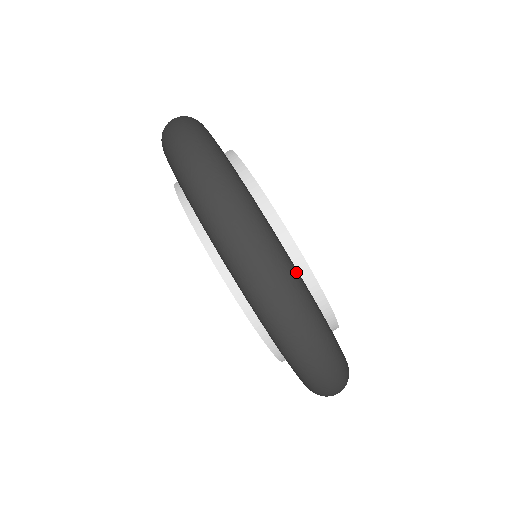
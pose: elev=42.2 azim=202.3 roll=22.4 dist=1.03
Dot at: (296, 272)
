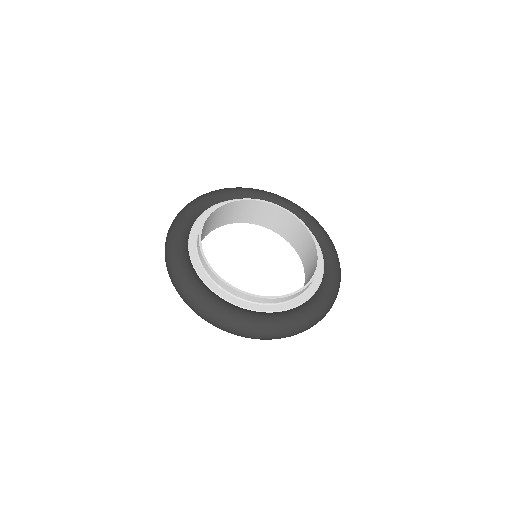
Dot at: (234, 317)
